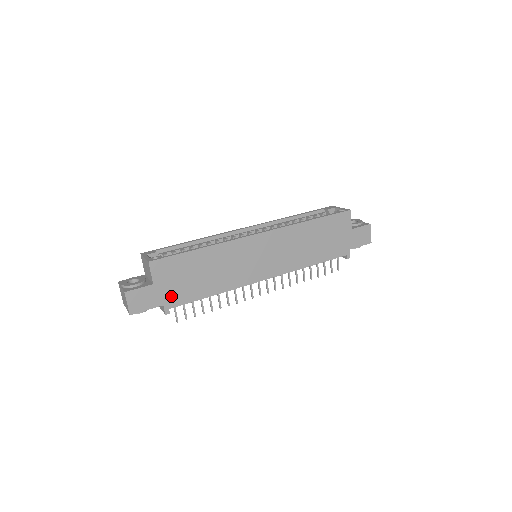
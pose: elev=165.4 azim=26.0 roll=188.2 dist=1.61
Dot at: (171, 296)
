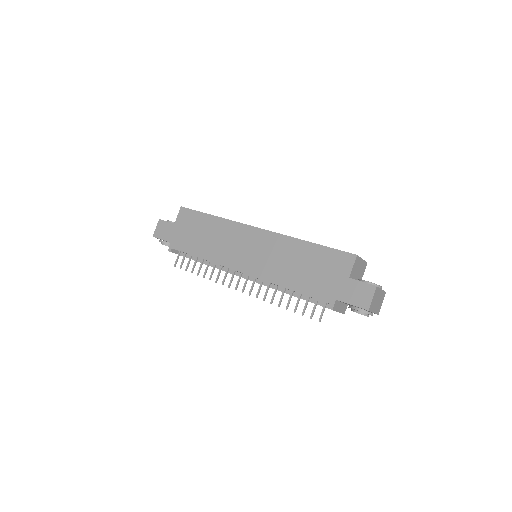
Dot at: (178, 239)
